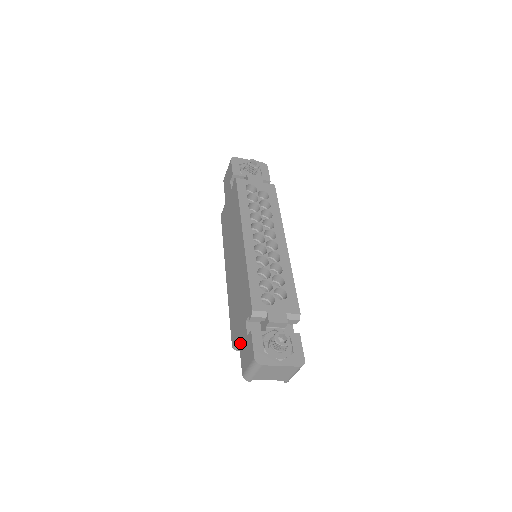
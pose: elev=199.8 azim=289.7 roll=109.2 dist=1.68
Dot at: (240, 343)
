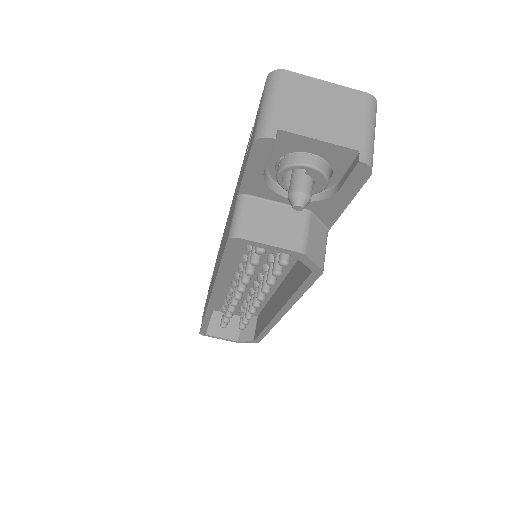
Dot at: (241, 178)
